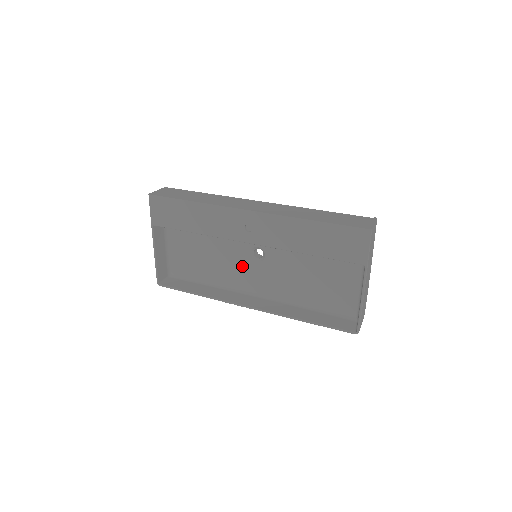
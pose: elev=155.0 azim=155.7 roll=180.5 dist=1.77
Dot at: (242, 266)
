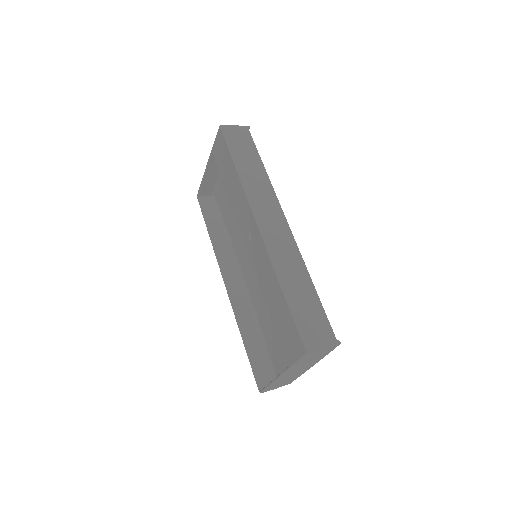
Dot at: occluded
